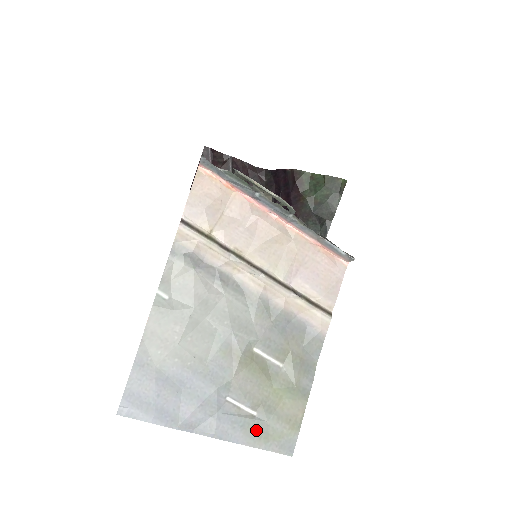
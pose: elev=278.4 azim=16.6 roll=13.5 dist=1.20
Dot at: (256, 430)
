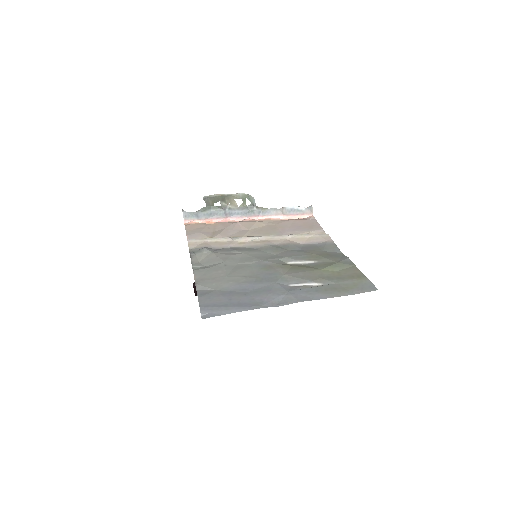
Dot at: (331, 289)
